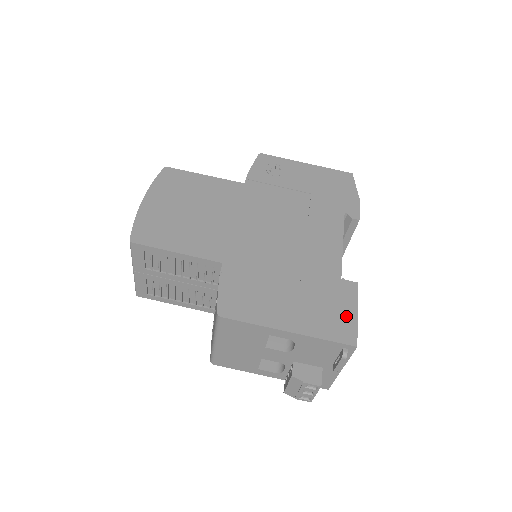
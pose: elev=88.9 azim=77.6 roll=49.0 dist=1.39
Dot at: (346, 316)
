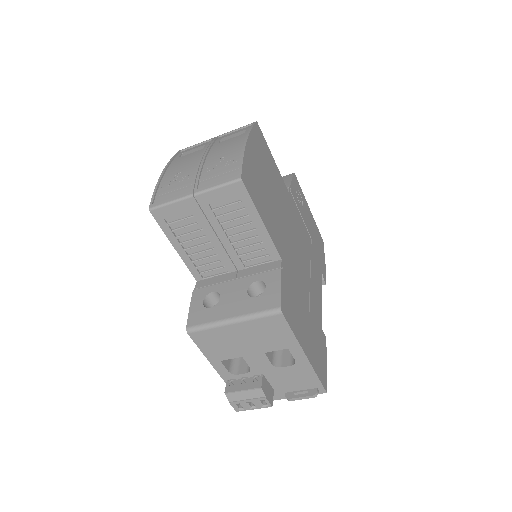
Dot at: (324, 362)
